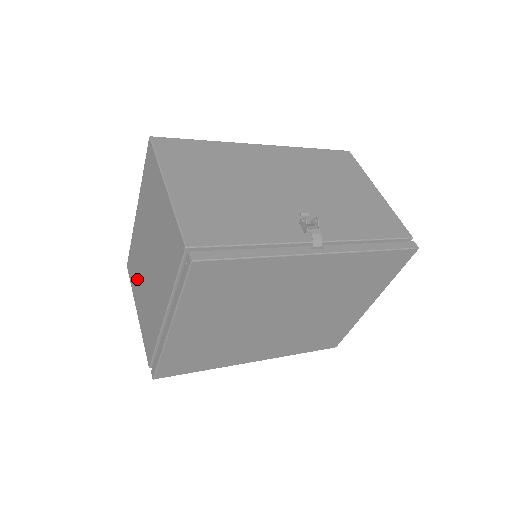
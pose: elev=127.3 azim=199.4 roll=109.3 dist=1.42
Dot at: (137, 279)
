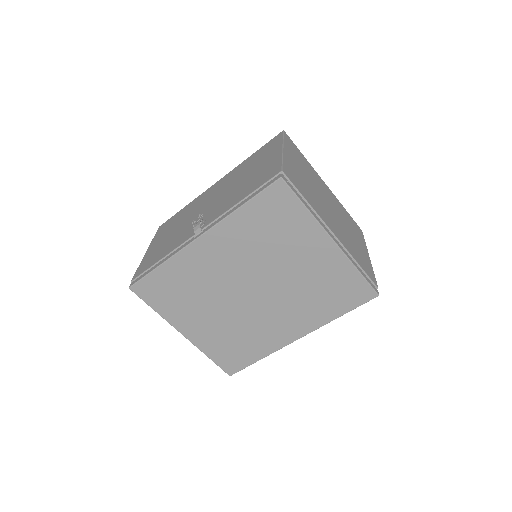
Dot at: occluded
